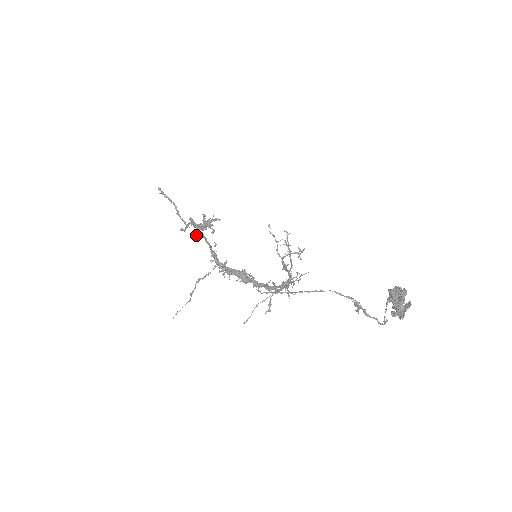
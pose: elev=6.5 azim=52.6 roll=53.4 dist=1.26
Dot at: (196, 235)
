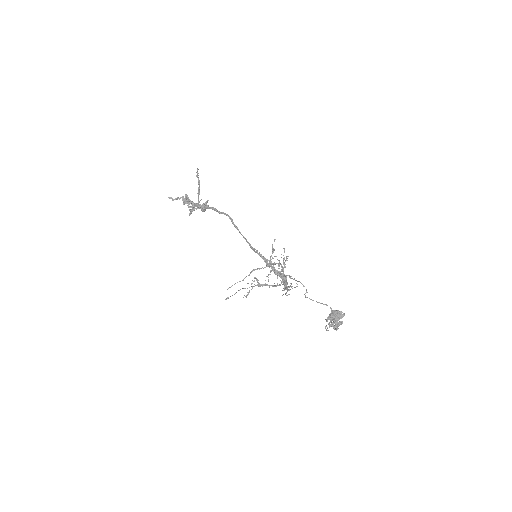
Dot at: occluded
